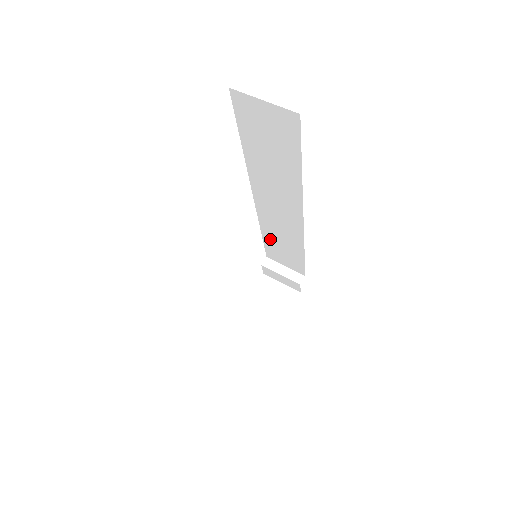
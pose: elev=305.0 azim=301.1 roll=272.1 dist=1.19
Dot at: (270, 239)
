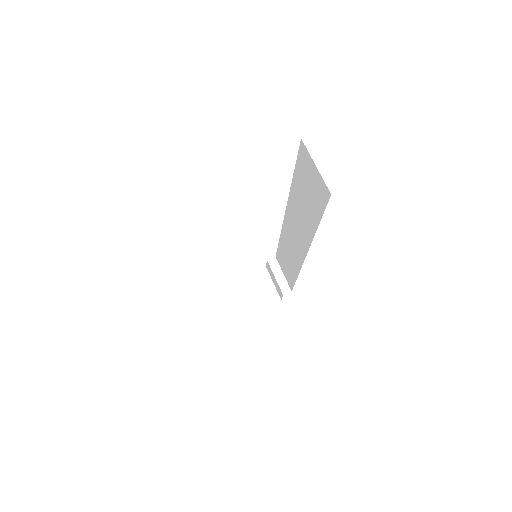
Dot at: (283, 248)
